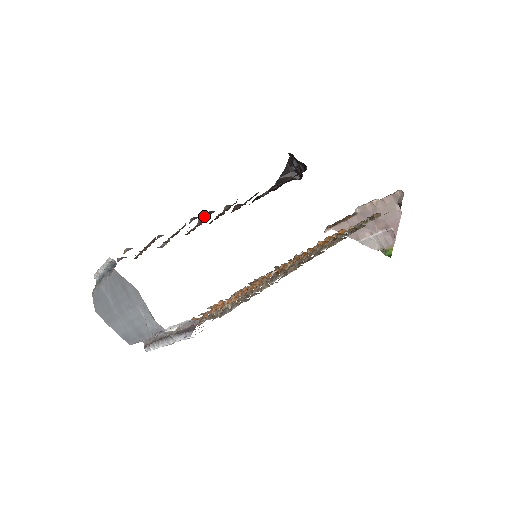
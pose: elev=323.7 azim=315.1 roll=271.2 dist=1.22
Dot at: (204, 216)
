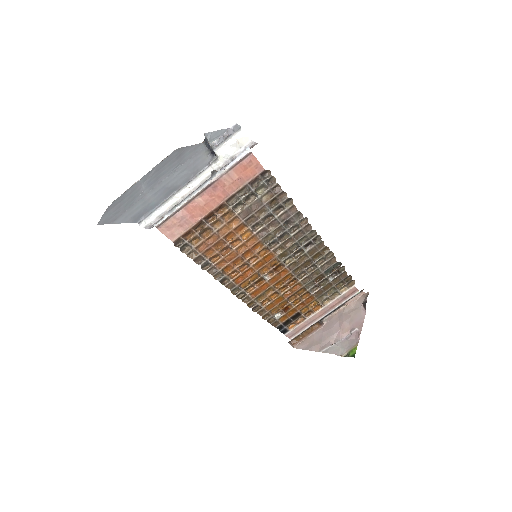
Dot at: occluded
